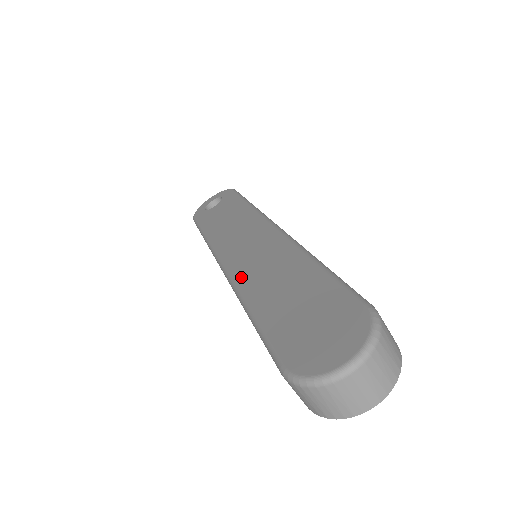
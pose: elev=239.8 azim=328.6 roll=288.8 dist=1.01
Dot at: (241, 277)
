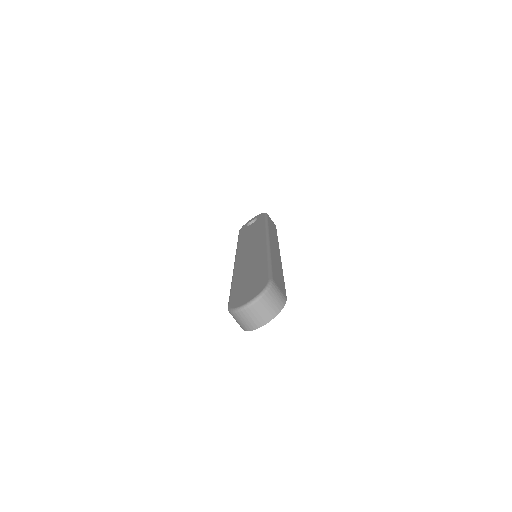
Dot at: (238, 266)
